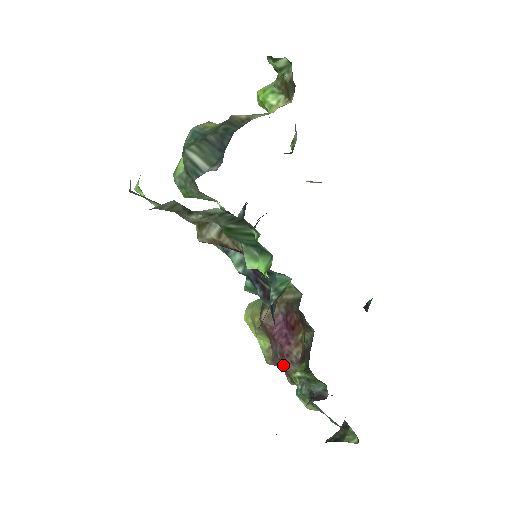
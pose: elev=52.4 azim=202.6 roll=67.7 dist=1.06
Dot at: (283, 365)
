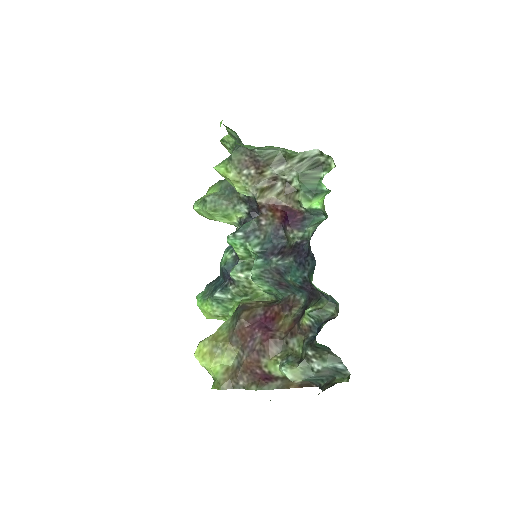
Dot at: (261, 356)
